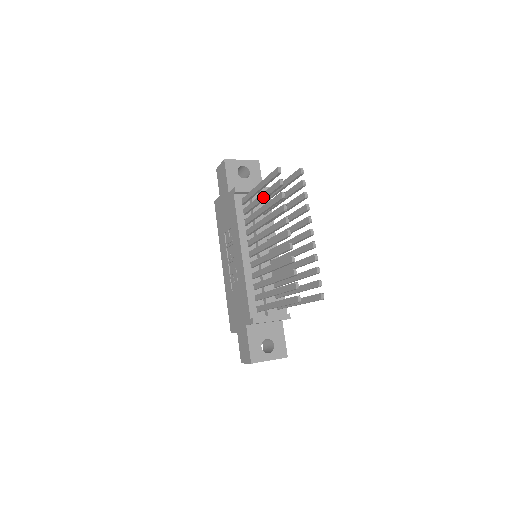
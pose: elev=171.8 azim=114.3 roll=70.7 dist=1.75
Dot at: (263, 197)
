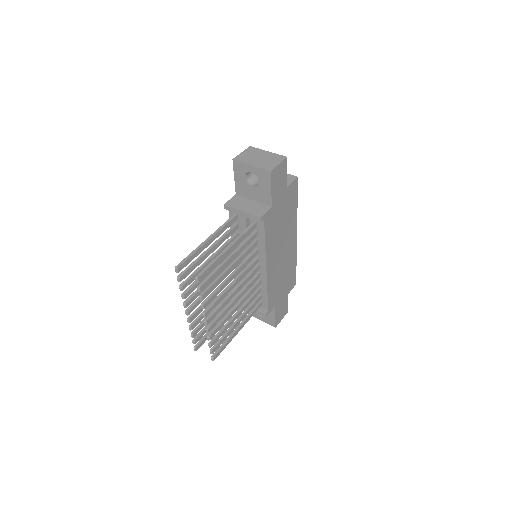
Dot at: (204, 255)
